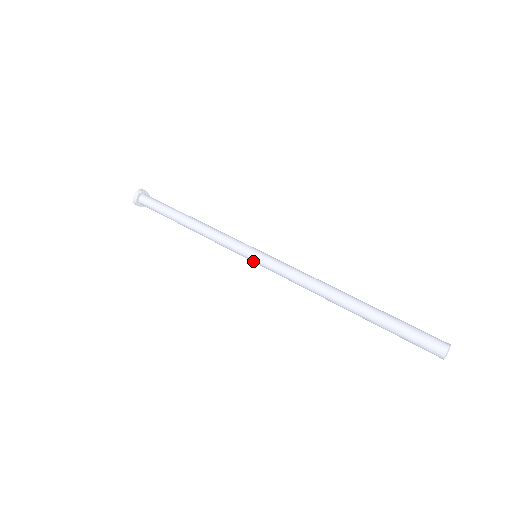
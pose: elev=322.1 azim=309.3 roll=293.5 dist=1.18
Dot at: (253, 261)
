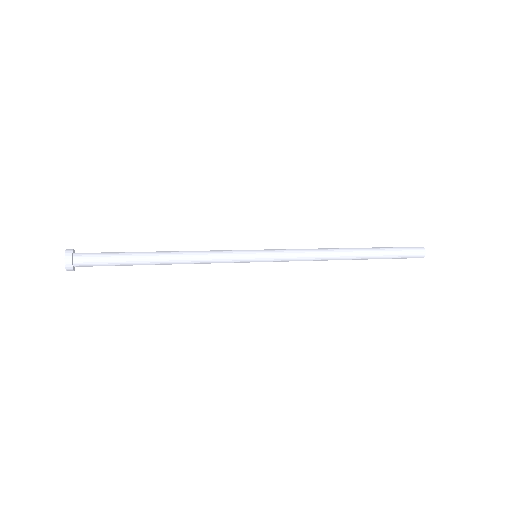
Dot at: (259, 256)
